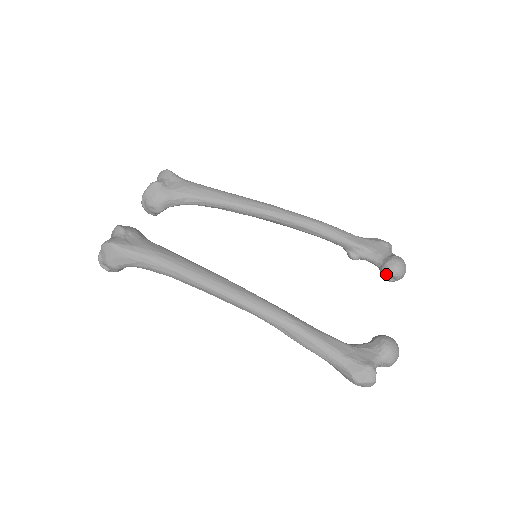
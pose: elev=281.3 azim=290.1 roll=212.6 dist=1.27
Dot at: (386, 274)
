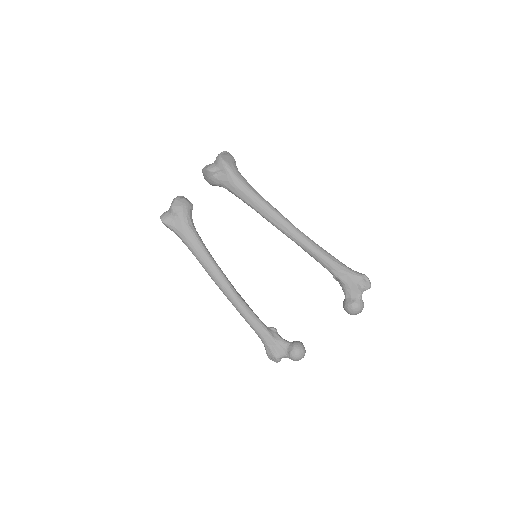
Dot at: (343, 307)
